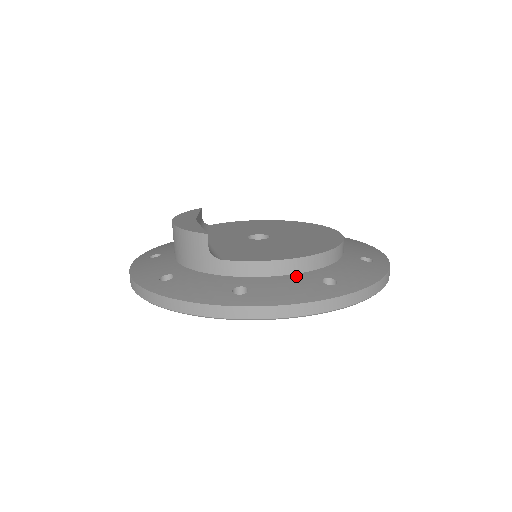
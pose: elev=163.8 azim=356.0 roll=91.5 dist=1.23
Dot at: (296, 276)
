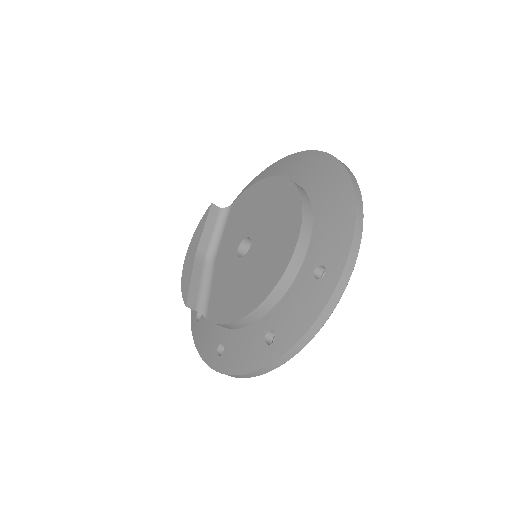
Dot at: (251, 329)
